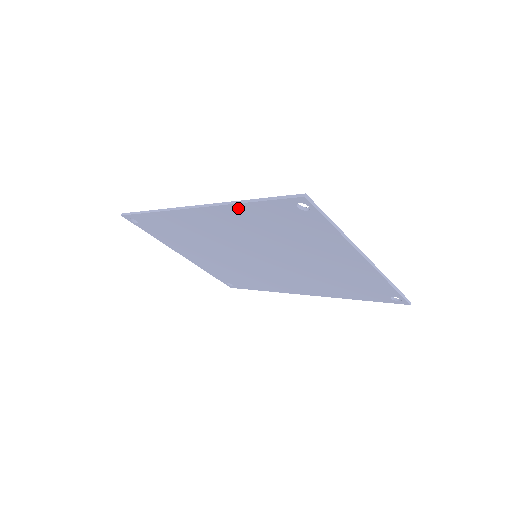
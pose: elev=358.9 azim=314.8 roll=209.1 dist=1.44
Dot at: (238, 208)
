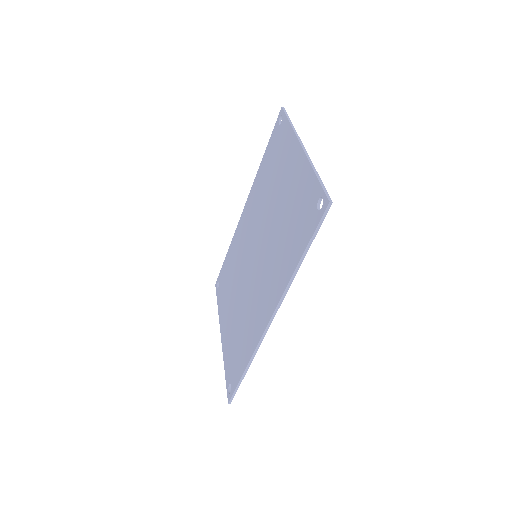
Dot at: (260, 171)
